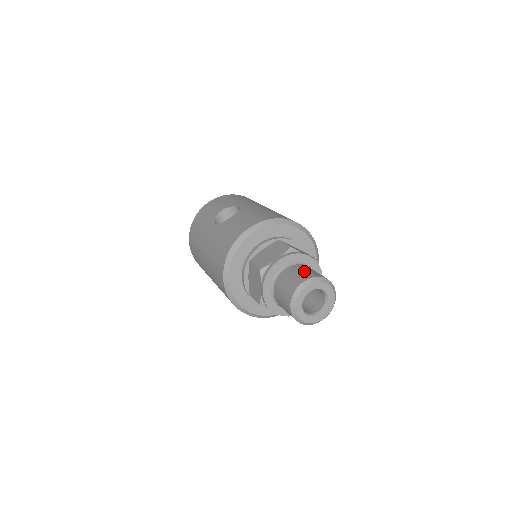
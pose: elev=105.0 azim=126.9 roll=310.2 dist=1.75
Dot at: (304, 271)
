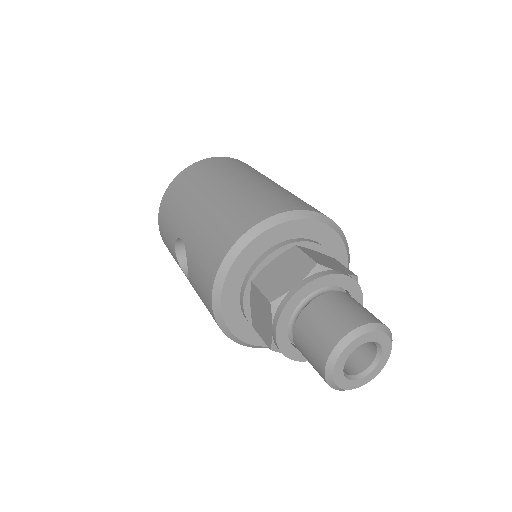
Dot at: (313, 339)
